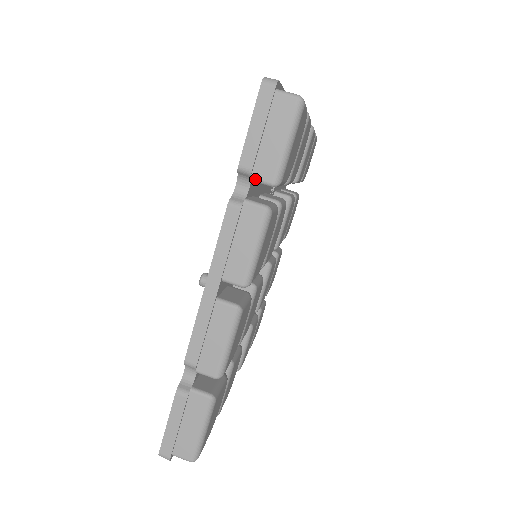
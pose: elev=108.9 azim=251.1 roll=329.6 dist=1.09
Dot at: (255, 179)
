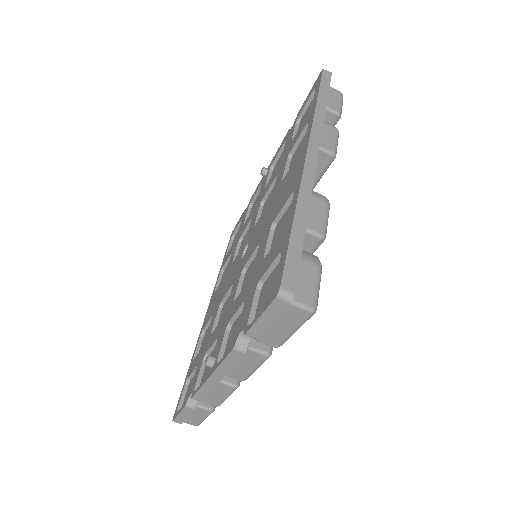
Dot at: occluded
